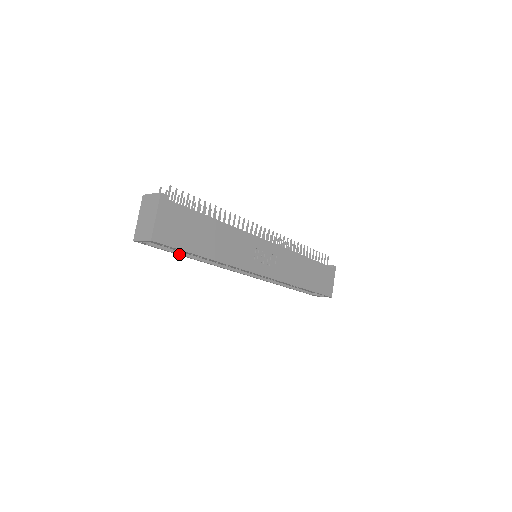
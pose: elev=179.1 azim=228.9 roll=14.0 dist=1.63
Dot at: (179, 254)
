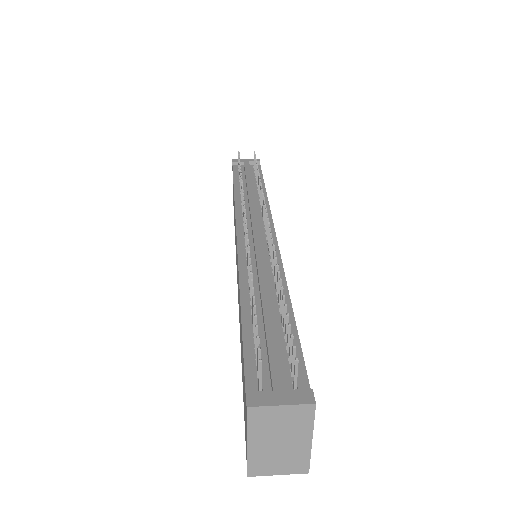
Dot at: occluded
